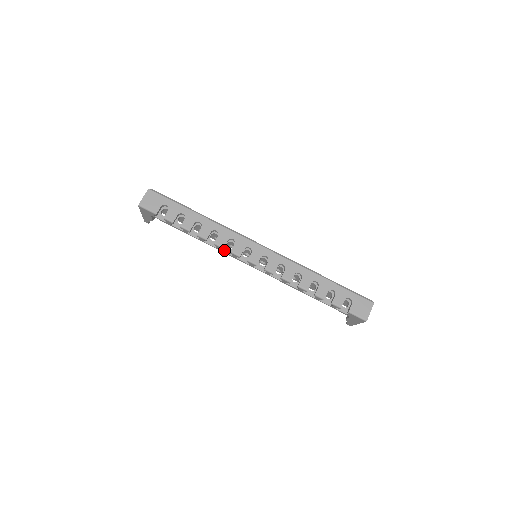
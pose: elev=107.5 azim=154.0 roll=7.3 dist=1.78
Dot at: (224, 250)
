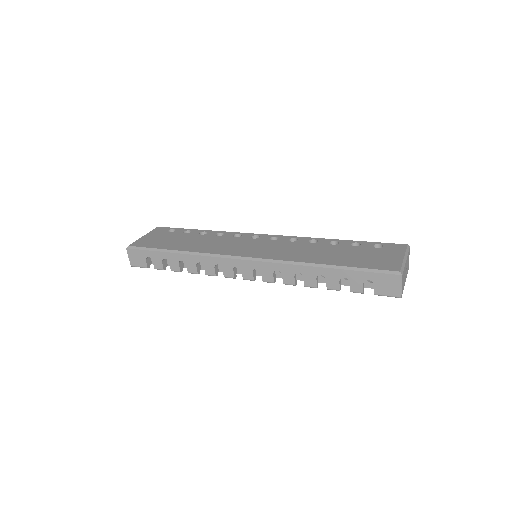
Dot at: (222, 270)
